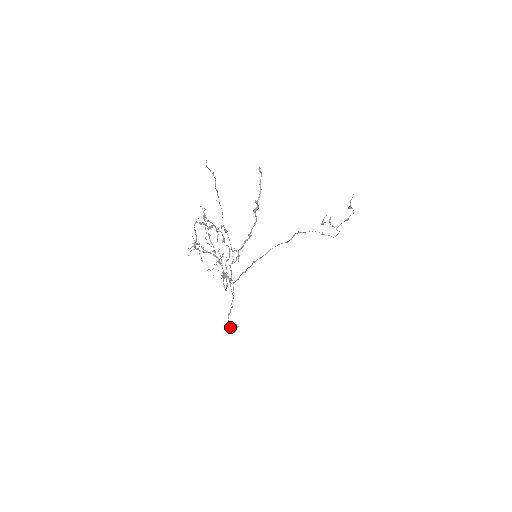
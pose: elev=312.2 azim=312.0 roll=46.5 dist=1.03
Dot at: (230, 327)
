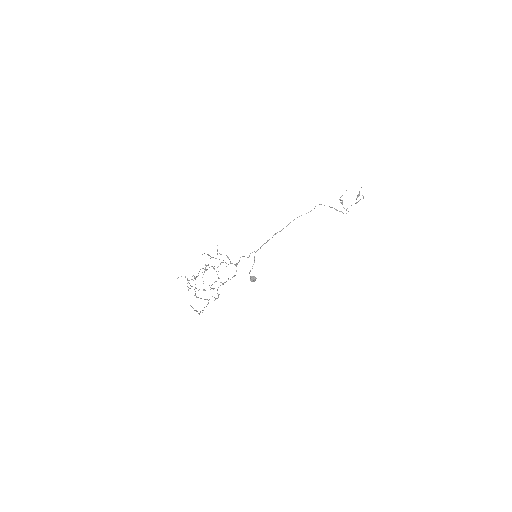
Dot at: (250, 280)
